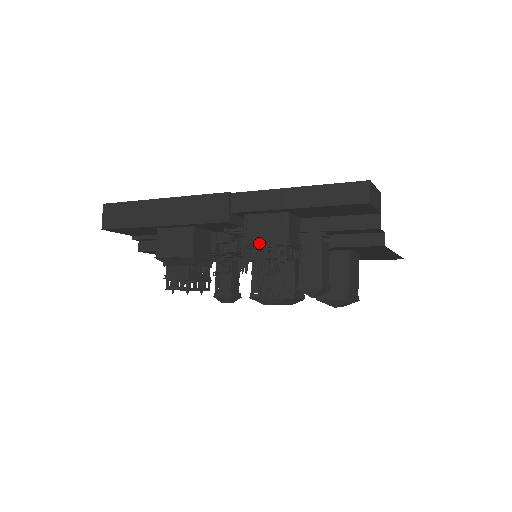
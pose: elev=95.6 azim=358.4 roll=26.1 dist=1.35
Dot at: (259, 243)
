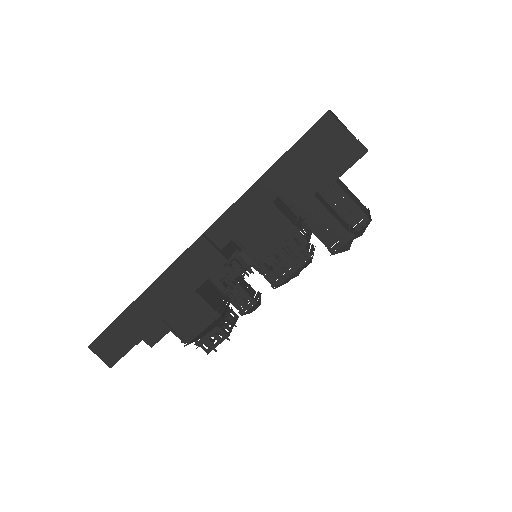
Dot at: (270, 252)
